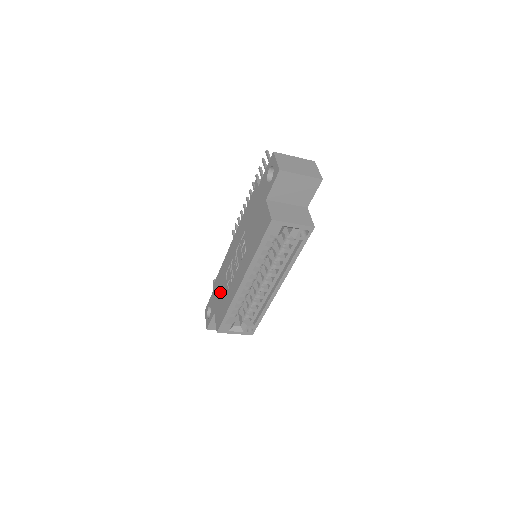
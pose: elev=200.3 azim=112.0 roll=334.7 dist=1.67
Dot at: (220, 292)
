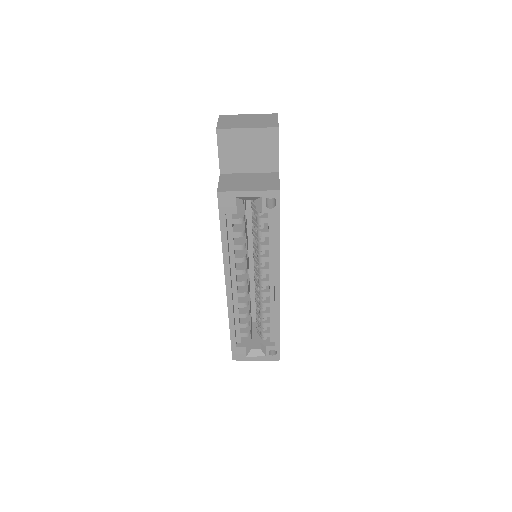
Dot at: occluded
